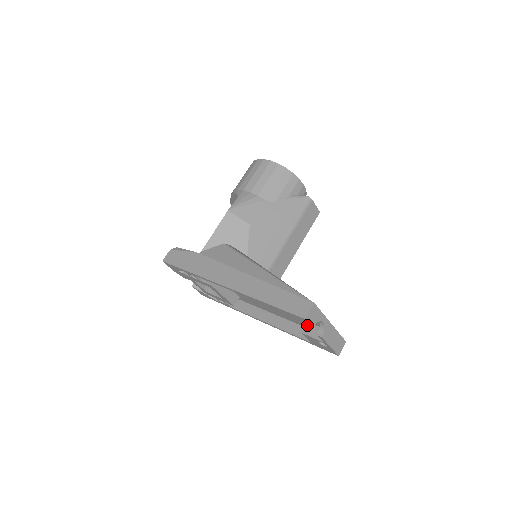
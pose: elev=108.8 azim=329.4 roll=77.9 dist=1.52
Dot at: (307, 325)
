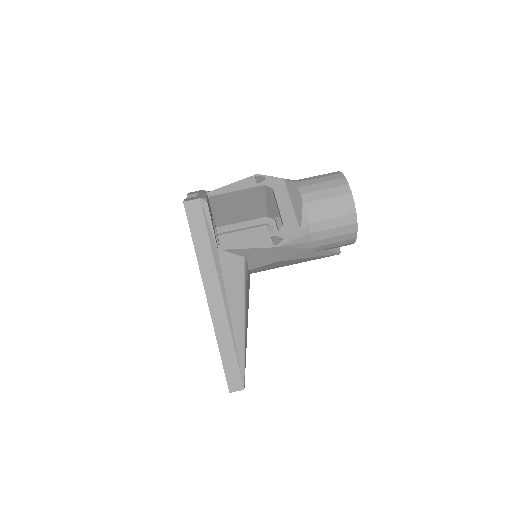
Dot at: occluded
